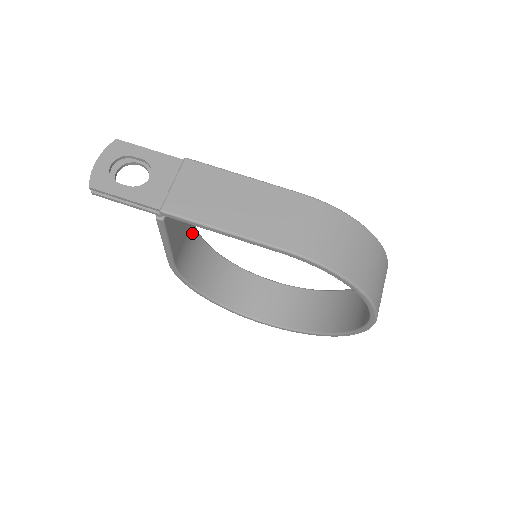
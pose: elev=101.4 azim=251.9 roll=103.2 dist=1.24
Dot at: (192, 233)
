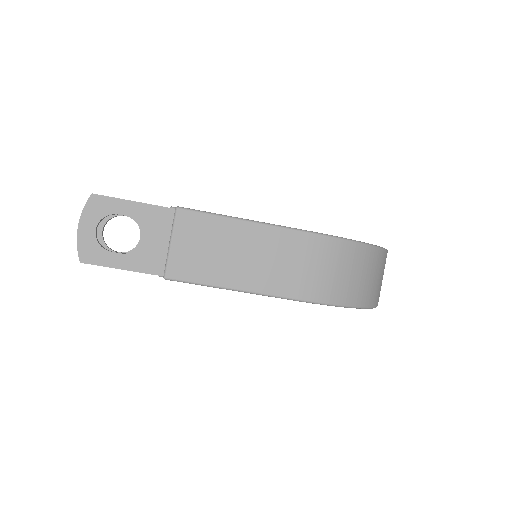
Dot at: occluded
